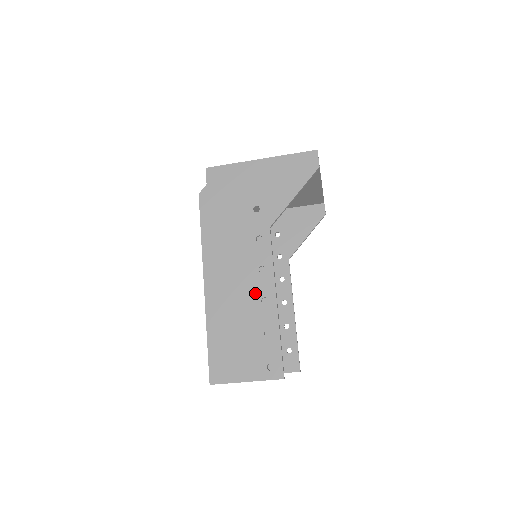
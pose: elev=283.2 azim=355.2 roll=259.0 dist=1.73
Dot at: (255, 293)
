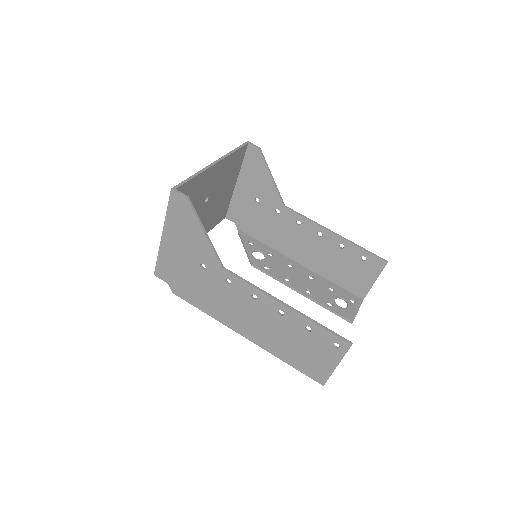
Dot at: (271, 314)
